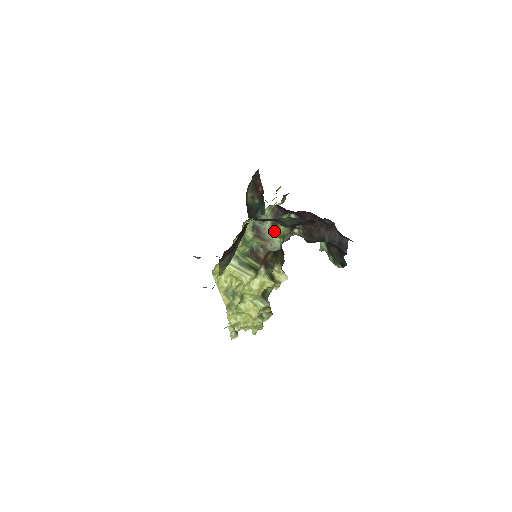
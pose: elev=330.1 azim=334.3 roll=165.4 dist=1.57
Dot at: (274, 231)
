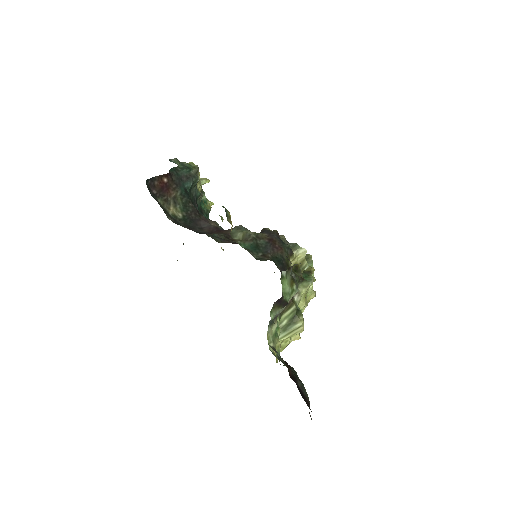
Dot at: occluded
